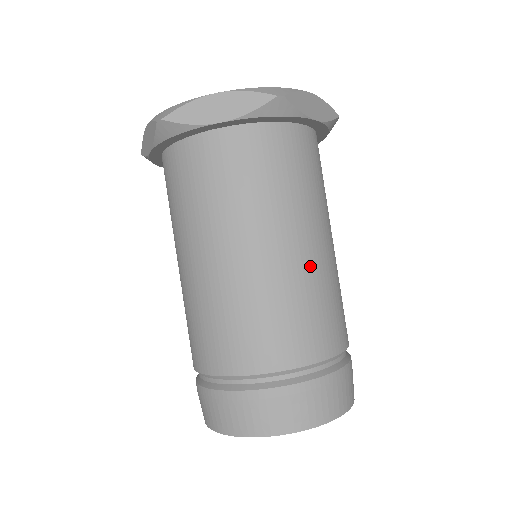
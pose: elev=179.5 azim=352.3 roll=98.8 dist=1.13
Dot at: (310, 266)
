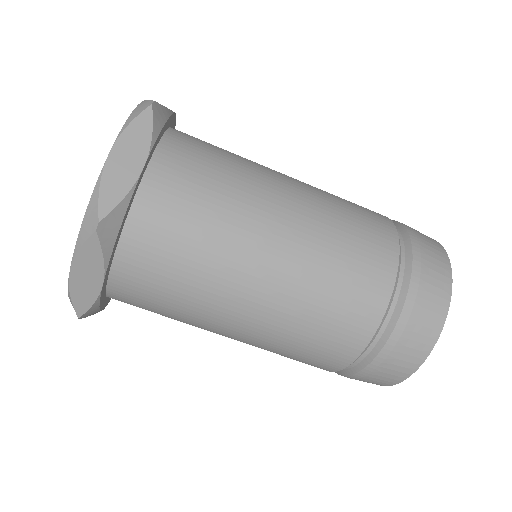
Dot at: (295, 265)
